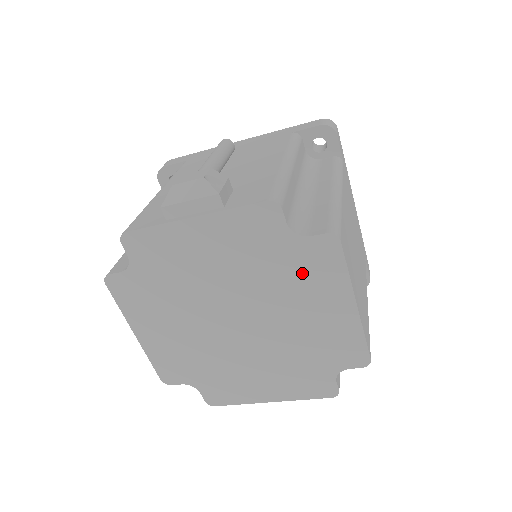
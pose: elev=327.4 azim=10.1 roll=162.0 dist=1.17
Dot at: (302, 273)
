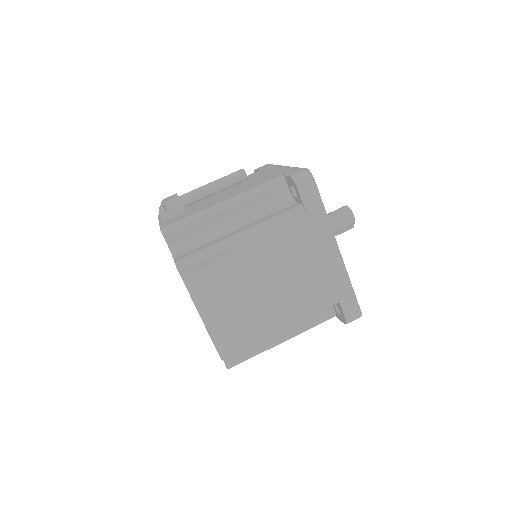
Dot at: occluded
